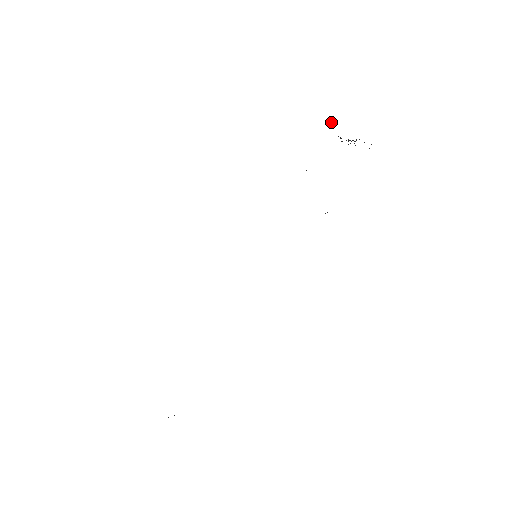
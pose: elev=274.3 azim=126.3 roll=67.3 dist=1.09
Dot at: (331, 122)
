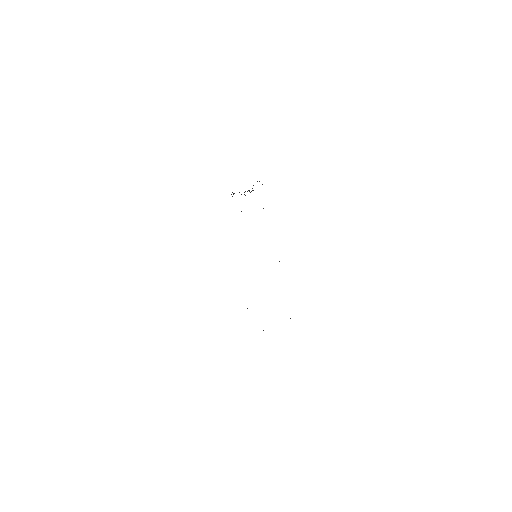
Dot at: occluded
